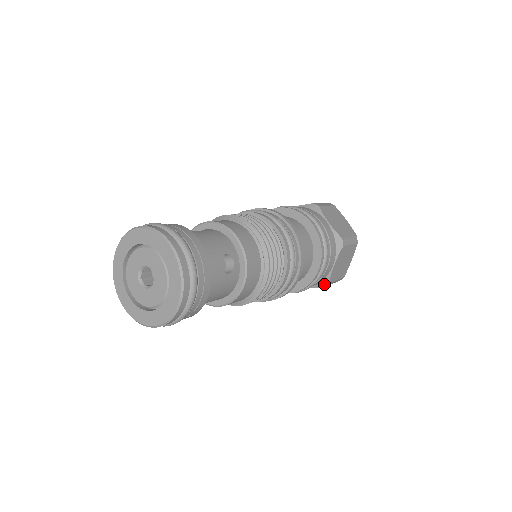
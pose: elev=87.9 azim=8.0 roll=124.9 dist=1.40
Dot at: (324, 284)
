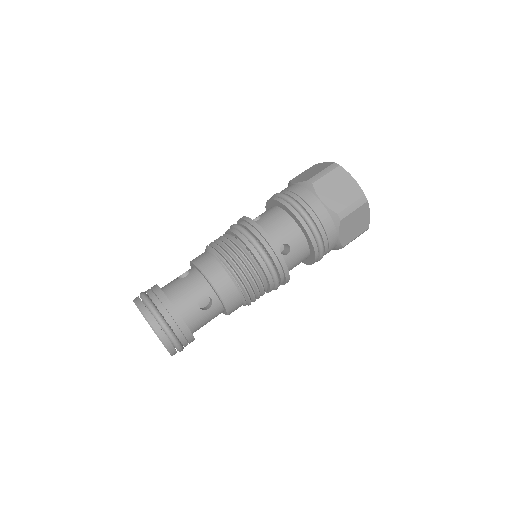
Dot at: (340, 248)
